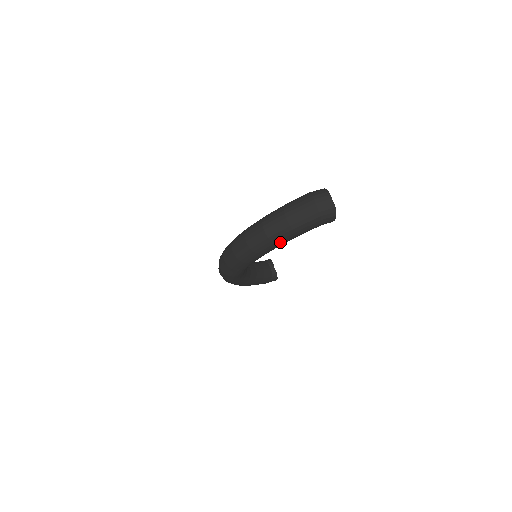
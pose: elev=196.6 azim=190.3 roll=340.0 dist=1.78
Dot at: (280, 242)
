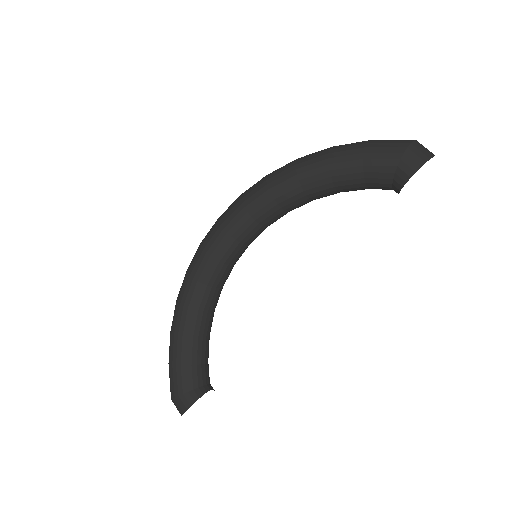
Dot at: (335, 156)
